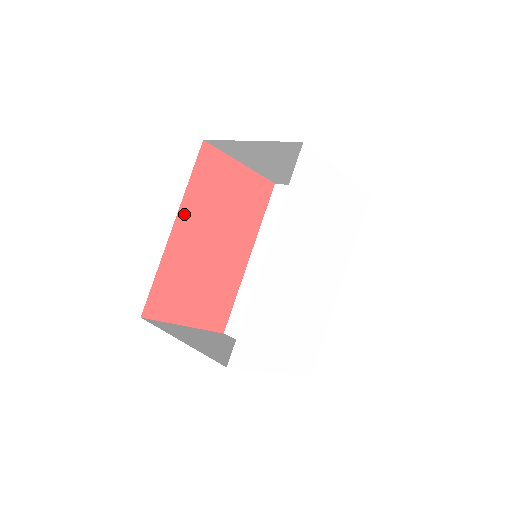
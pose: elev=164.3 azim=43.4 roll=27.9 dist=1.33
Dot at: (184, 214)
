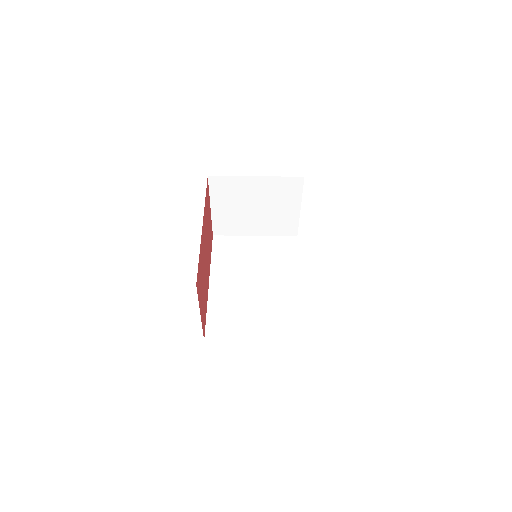
Dot at: (204, 219)
